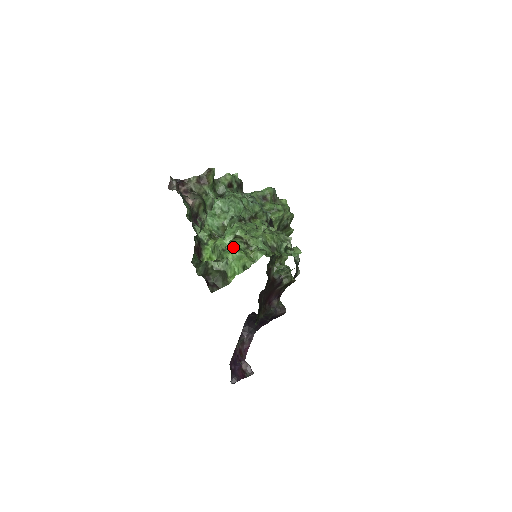
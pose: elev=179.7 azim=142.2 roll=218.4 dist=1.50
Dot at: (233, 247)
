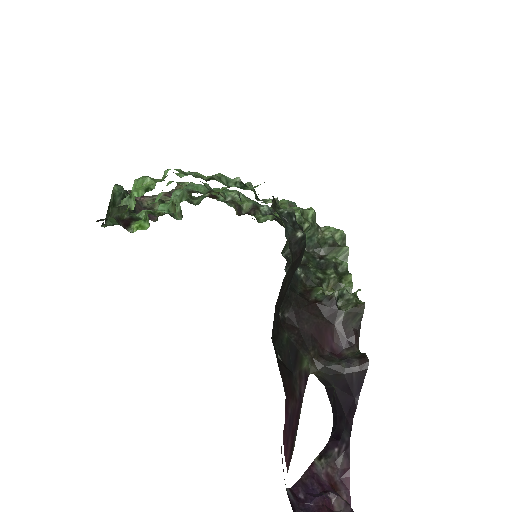
Dot at: occluded
